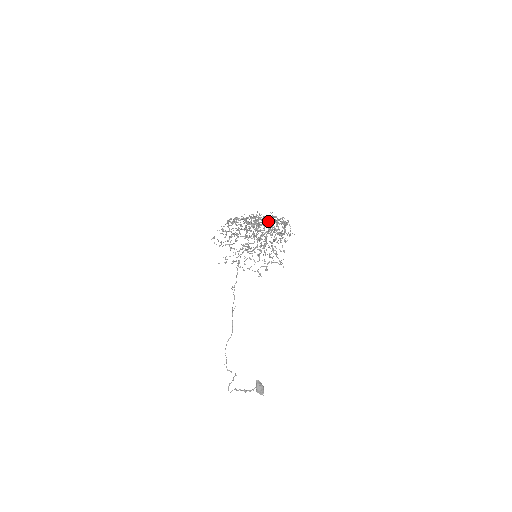
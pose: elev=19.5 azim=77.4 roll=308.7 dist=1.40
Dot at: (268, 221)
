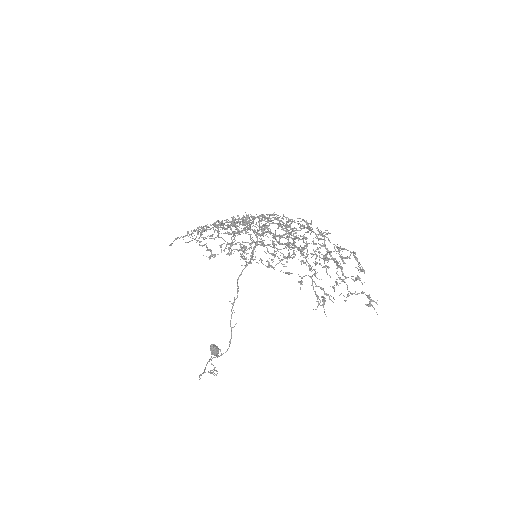
Dot at: occluded
